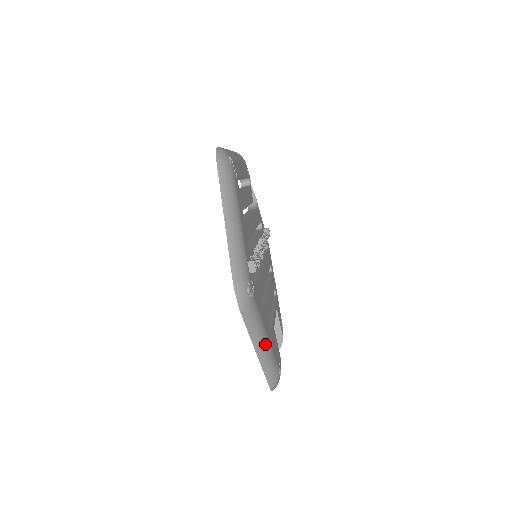
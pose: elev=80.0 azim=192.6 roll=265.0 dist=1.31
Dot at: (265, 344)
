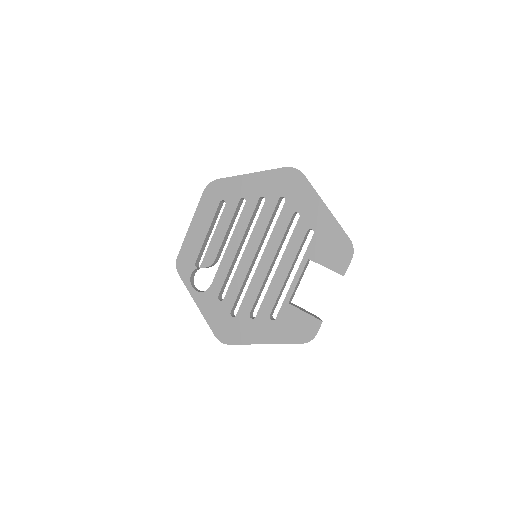
Dot at: occluded
